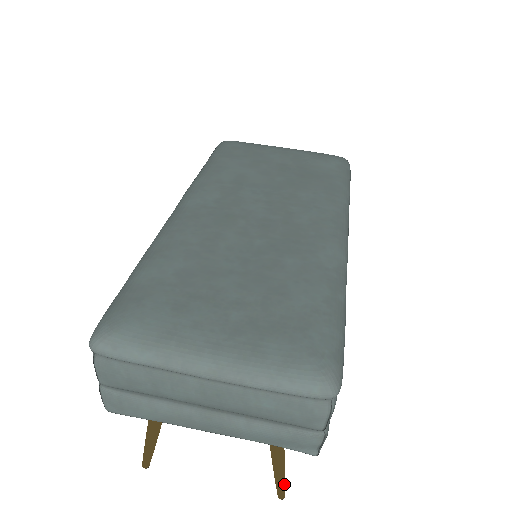
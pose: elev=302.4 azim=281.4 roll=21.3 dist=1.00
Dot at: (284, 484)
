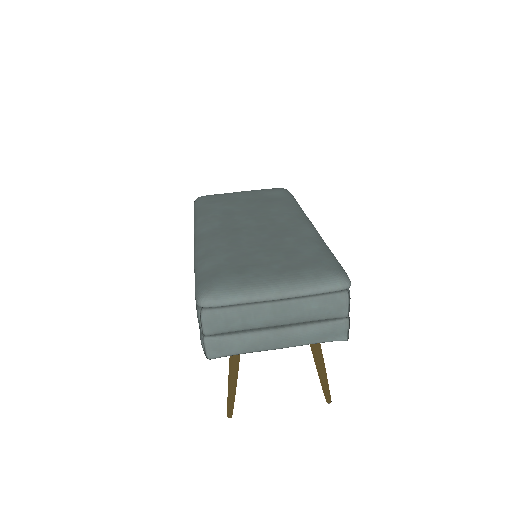
Dot at: occluded
